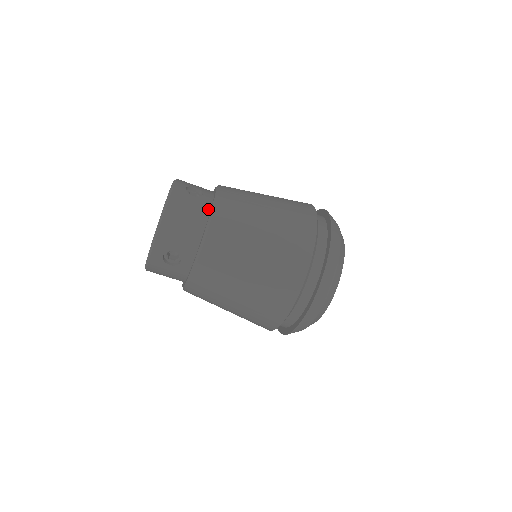
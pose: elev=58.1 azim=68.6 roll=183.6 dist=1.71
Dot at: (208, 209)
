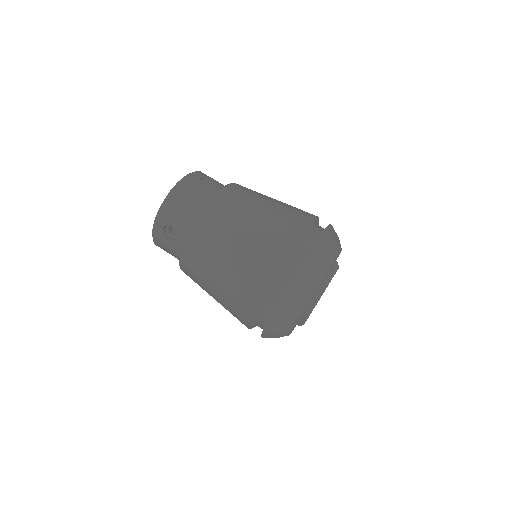
Dot at: occluded
